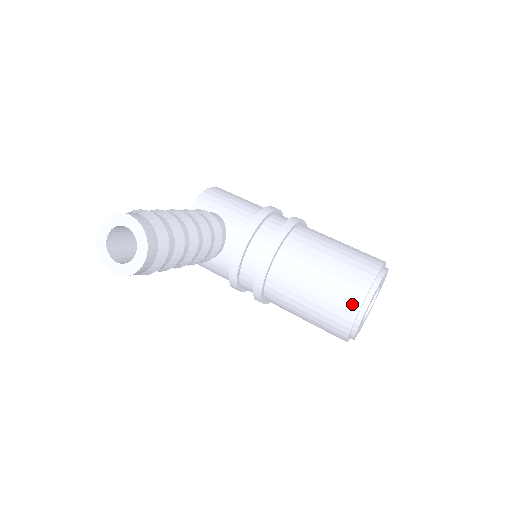
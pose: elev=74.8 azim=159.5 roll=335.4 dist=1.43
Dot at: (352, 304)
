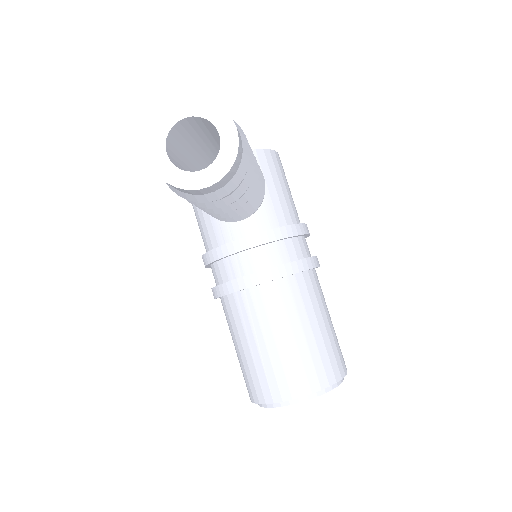
Dot at: (299, 387)
